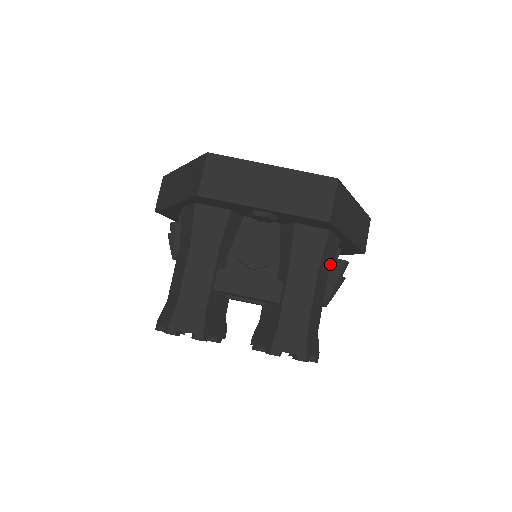
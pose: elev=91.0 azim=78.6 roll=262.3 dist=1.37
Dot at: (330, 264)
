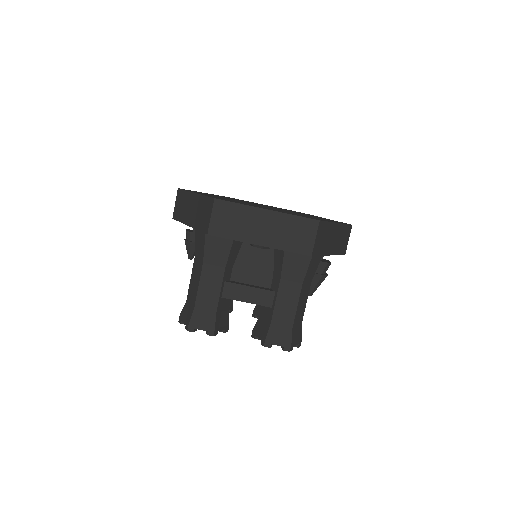
Dot at: (313, 274)
